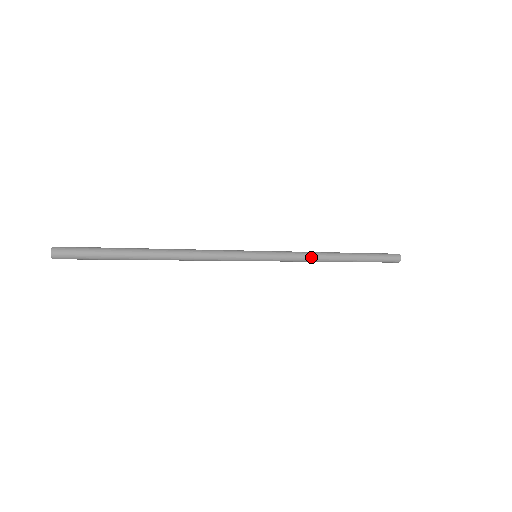
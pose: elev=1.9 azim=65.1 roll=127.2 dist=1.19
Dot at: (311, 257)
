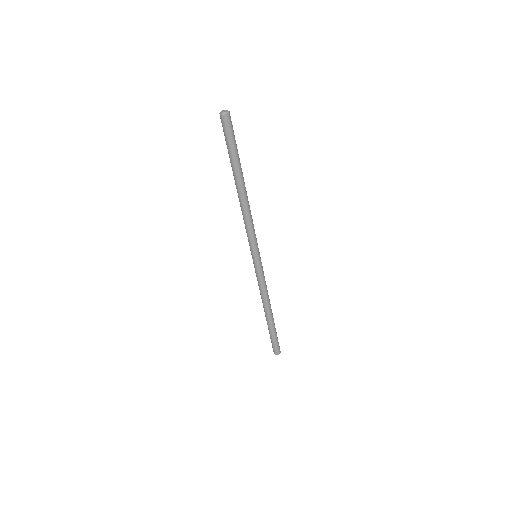
Dot at: (267, 293)
